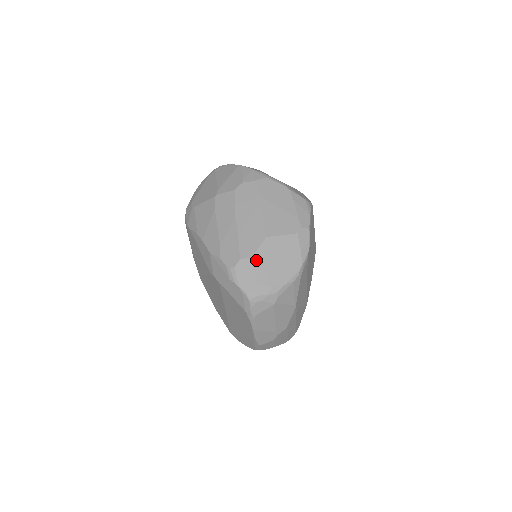
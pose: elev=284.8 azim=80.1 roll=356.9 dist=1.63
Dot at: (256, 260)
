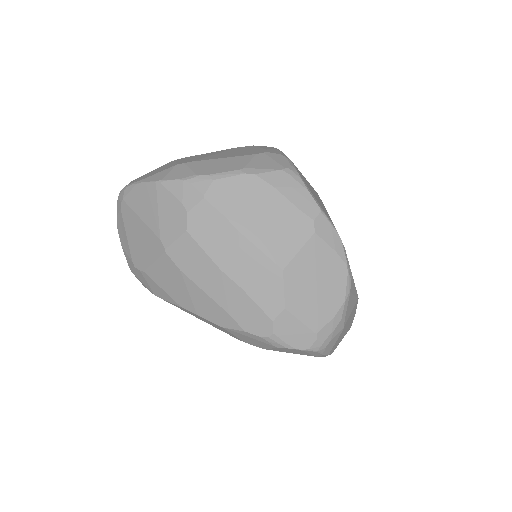
Dot at: (292, 307)
